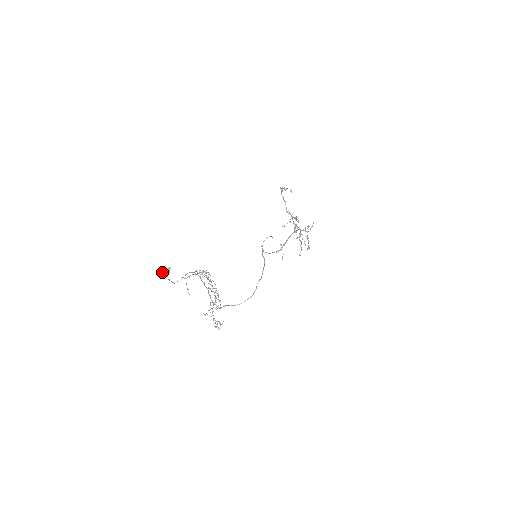
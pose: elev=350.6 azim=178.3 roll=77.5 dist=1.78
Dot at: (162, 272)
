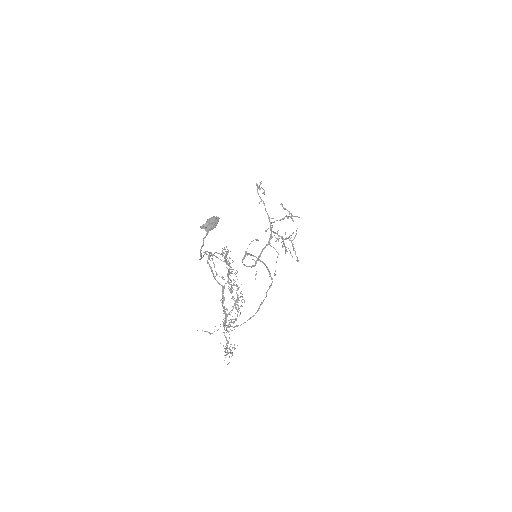
Dot at: (204, 224)
